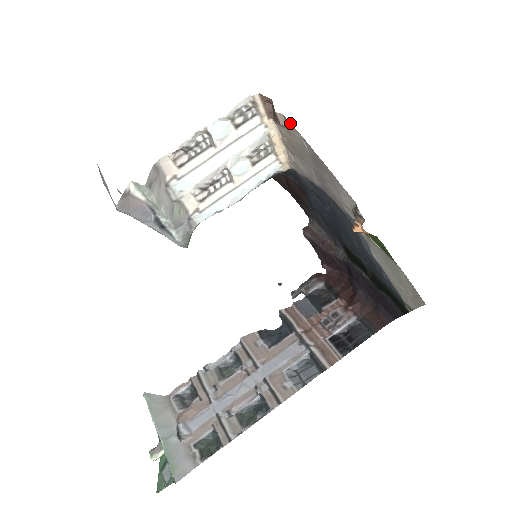
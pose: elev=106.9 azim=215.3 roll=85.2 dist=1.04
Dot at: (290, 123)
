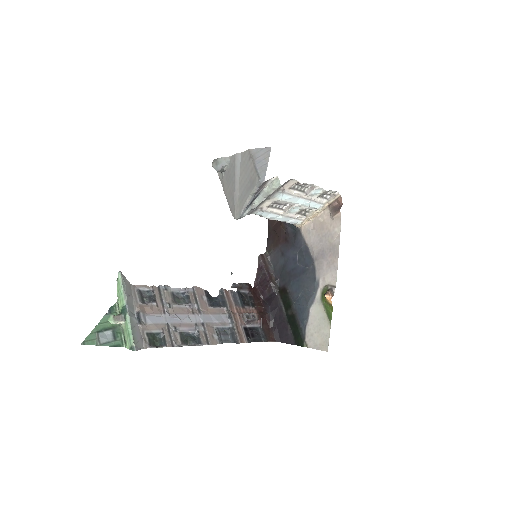
Dot at: occluded
